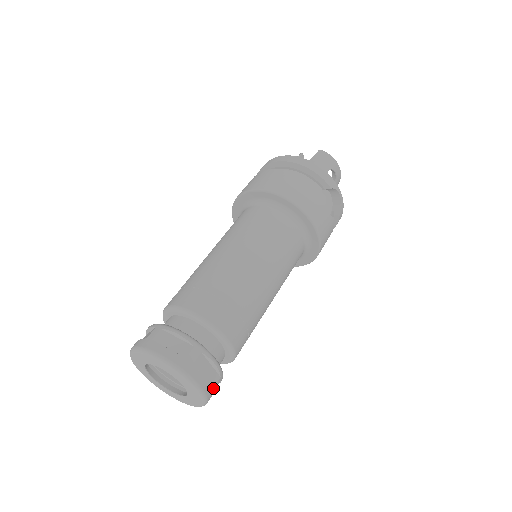
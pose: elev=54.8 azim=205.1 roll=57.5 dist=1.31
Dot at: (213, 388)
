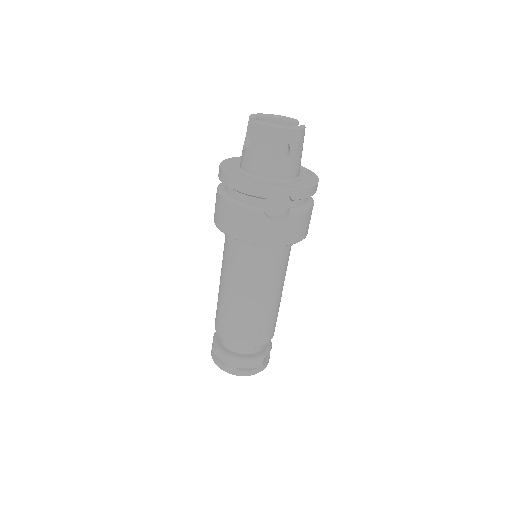
Dot at: (258, 367)
